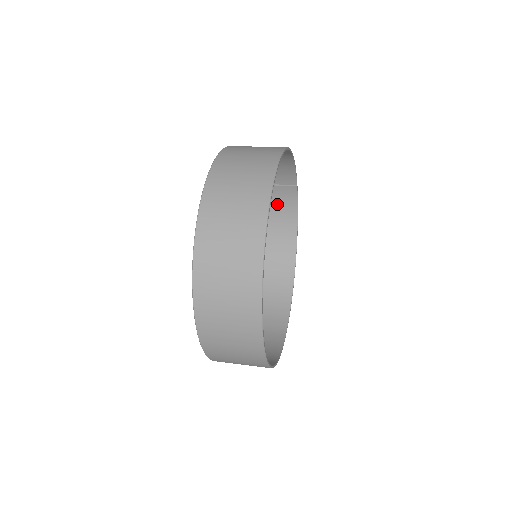
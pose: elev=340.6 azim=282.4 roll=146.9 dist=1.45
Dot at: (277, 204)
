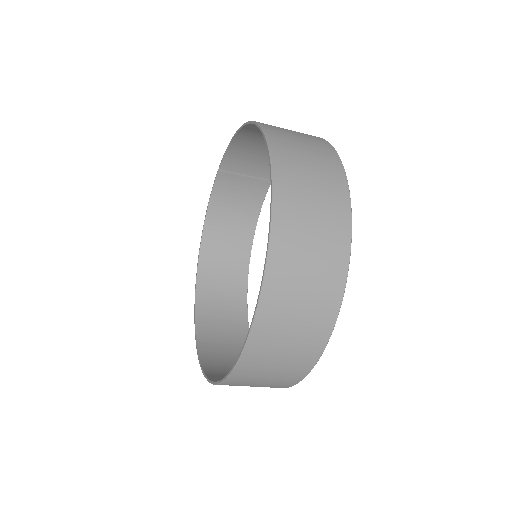
Dot at: (241, 198)
